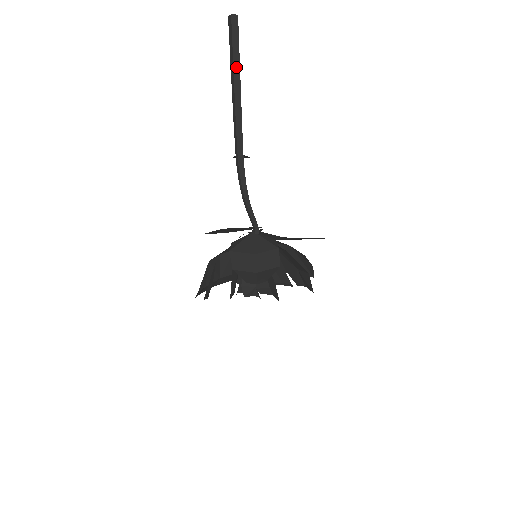
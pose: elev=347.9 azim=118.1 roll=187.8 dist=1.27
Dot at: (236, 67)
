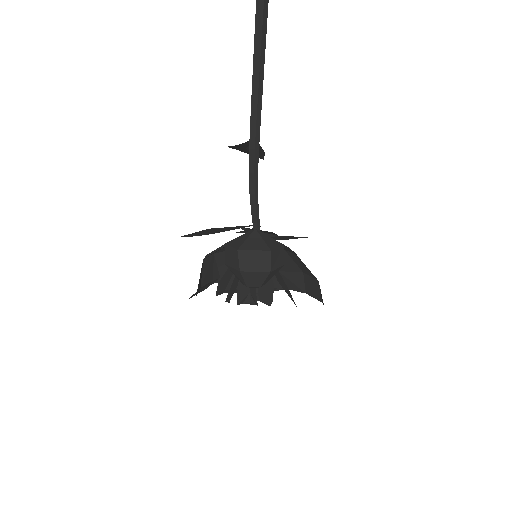
Dot at: (263, 44)
